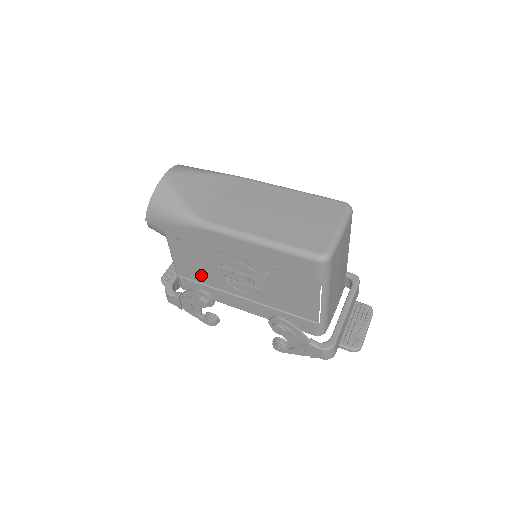
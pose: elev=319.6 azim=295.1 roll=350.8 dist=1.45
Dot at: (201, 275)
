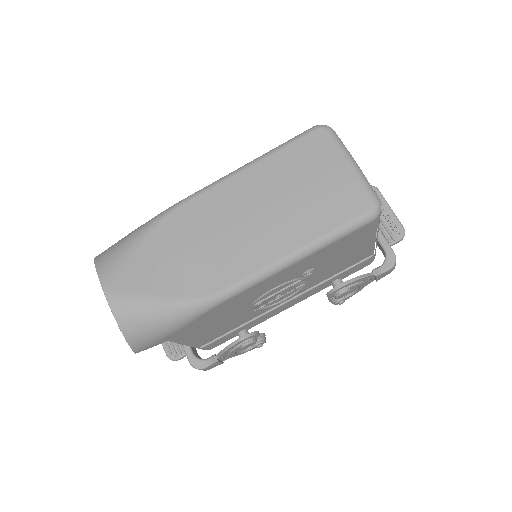
Dot at: (228, 328)
